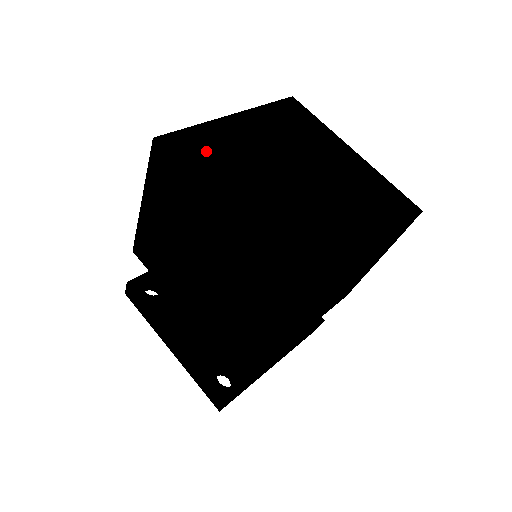
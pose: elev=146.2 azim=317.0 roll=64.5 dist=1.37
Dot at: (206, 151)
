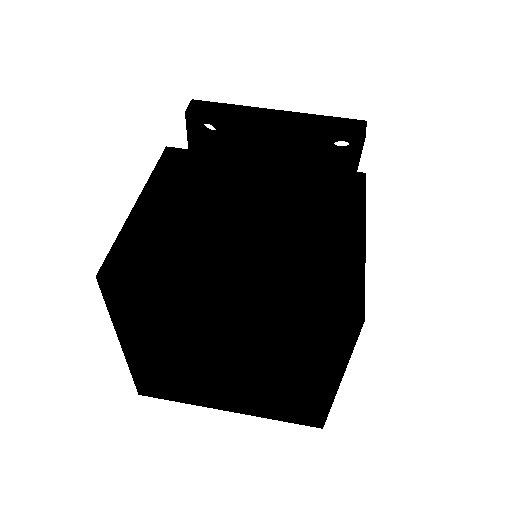
Dot at: (148, 311)
